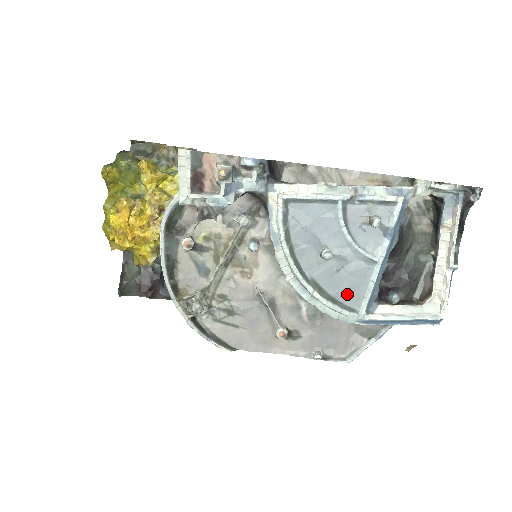
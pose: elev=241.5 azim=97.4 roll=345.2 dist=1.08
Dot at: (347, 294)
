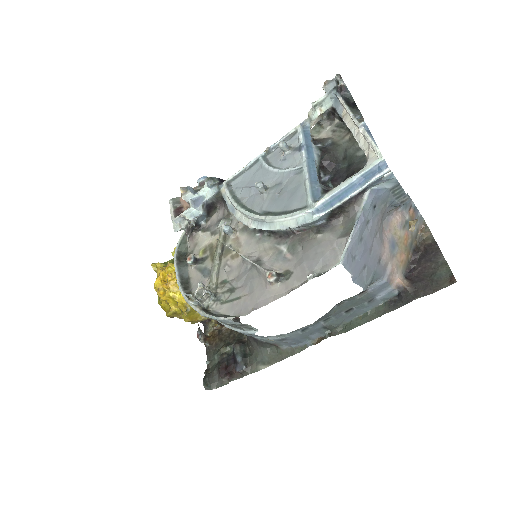
Dot at: (293, 202)
